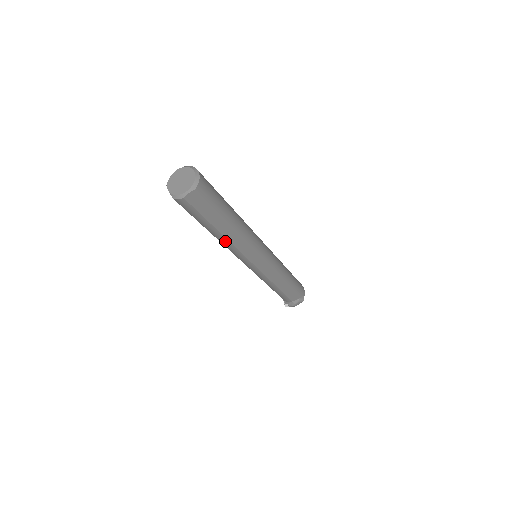
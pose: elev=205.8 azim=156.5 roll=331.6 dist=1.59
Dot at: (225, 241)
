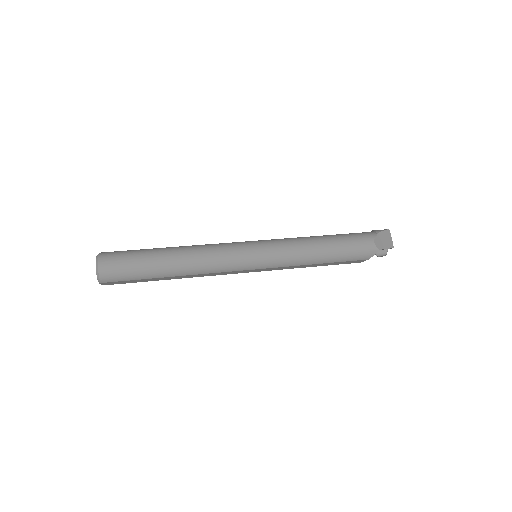
Dot at: (186, 277)
